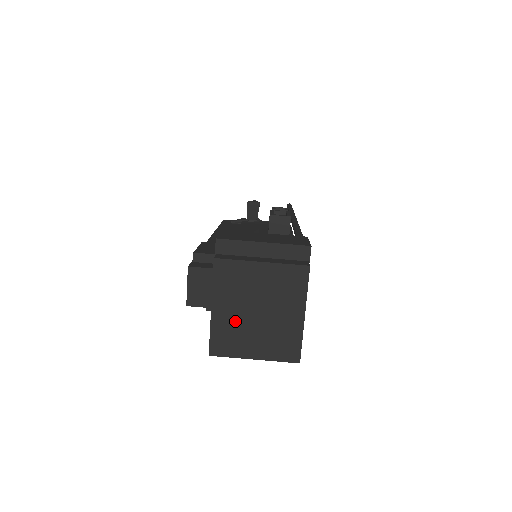
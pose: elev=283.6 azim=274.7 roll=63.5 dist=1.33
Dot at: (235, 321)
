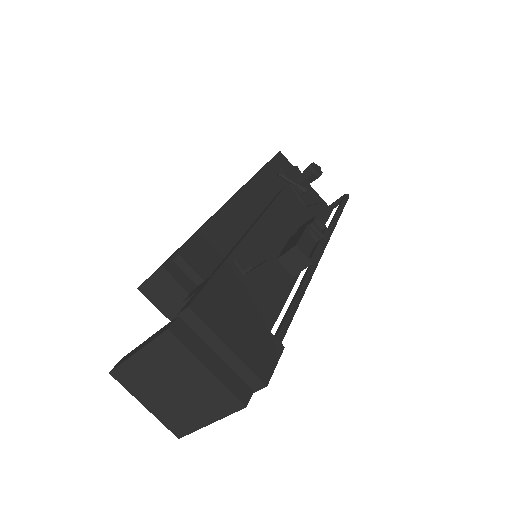
Dot at: (149, 376)
